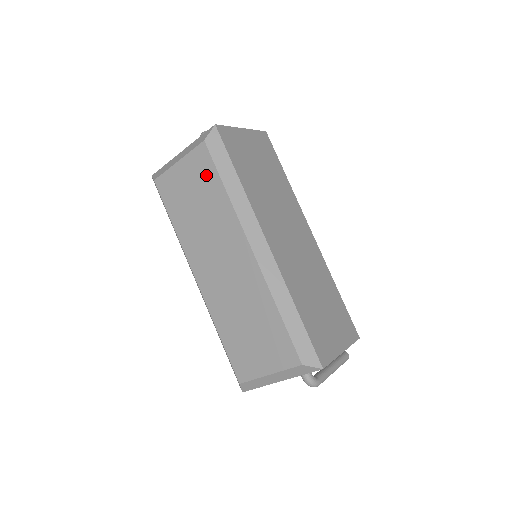
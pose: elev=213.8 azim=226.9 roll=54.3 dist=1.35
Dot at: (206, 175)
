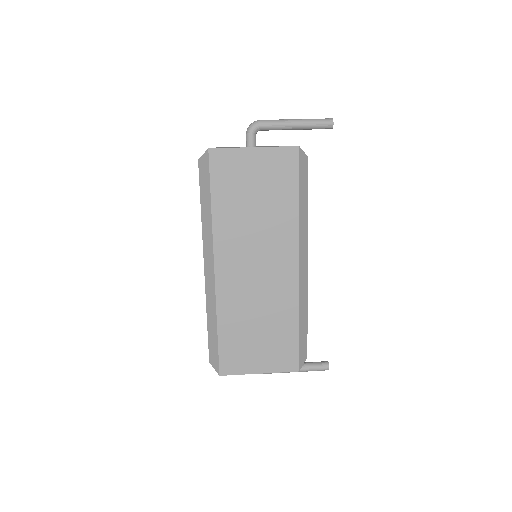
Dot at: occluded
